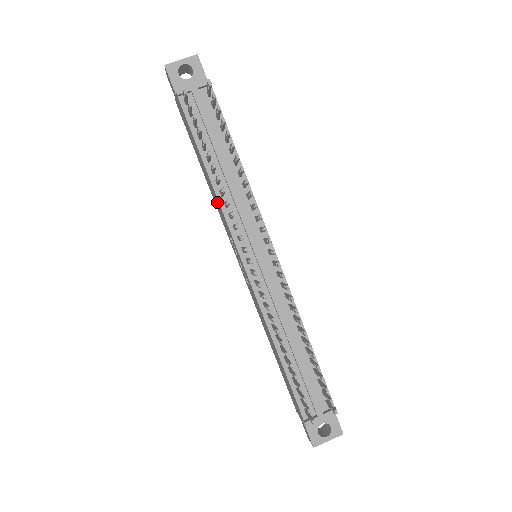
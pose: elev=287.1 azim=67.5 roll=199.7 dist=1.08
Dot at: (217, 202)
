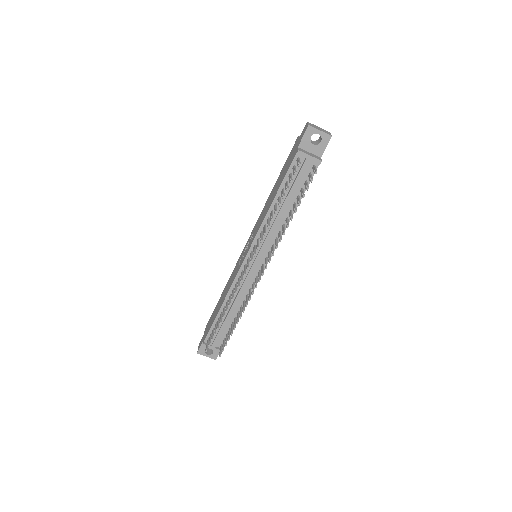
Dot at: (263, 216)
